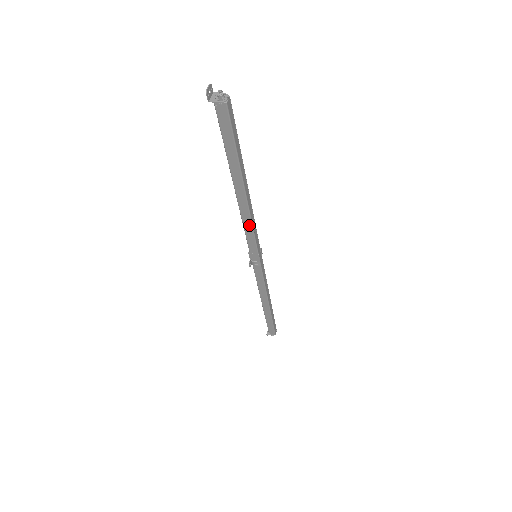
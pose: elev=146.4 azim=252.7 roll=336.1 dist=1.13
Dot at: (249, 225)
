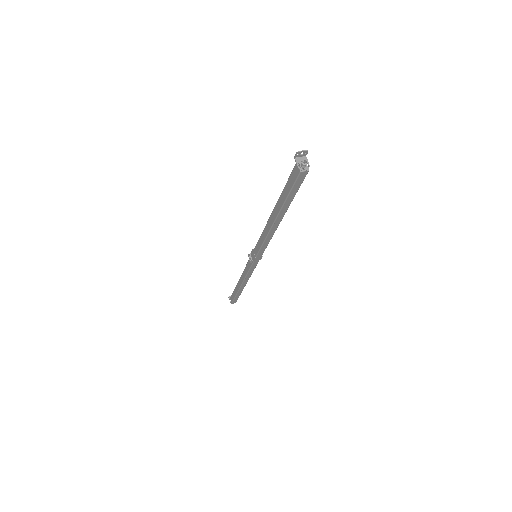
Dot at: (263, 238)
